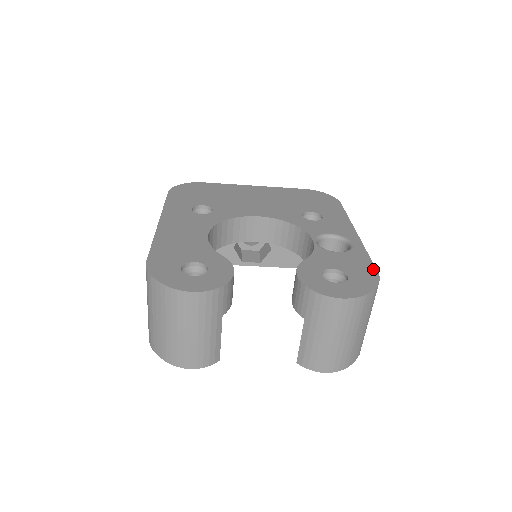
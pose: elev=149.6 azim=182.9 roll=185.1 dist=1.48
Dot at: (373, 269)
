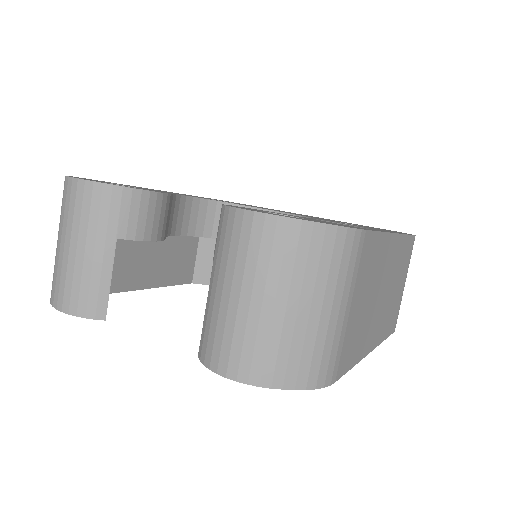
Dot at: occluded
